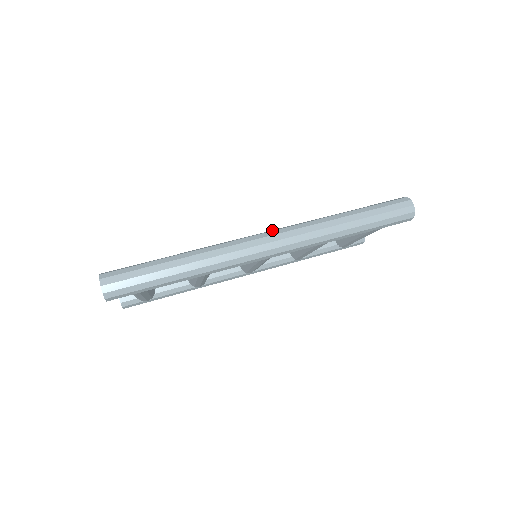
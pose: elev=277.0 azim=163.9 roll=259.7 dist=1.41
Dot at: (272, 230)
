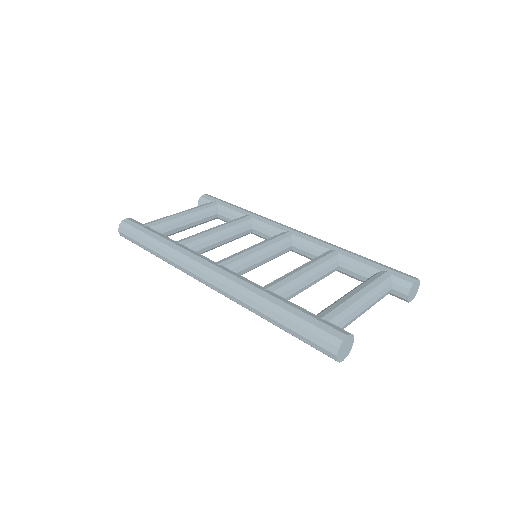
Dot at: (218, 269)
